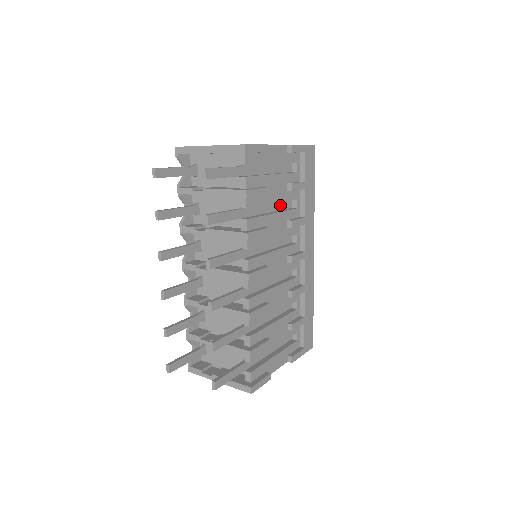
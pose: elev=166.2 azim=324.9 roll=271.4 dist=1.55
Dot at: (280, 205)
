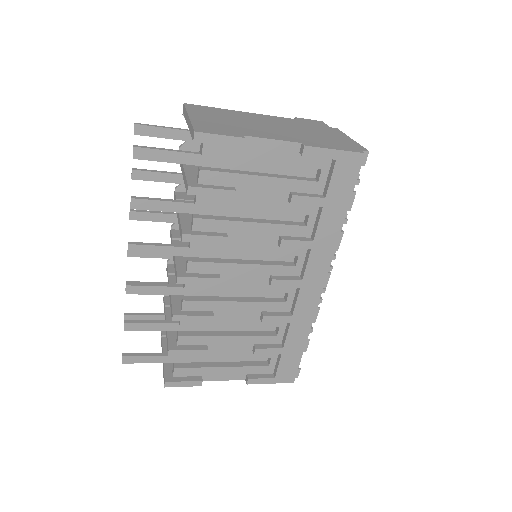
Dot at: (279, 214)
